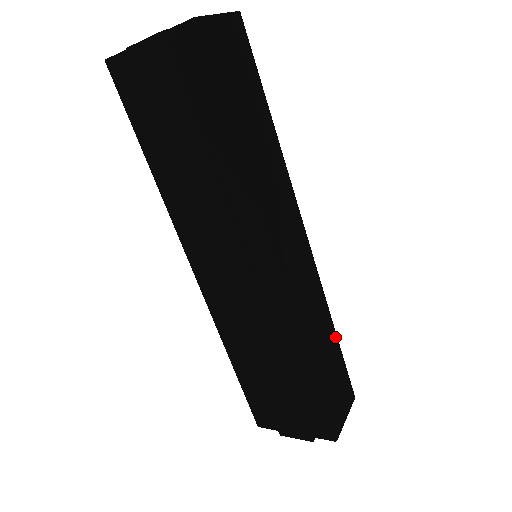
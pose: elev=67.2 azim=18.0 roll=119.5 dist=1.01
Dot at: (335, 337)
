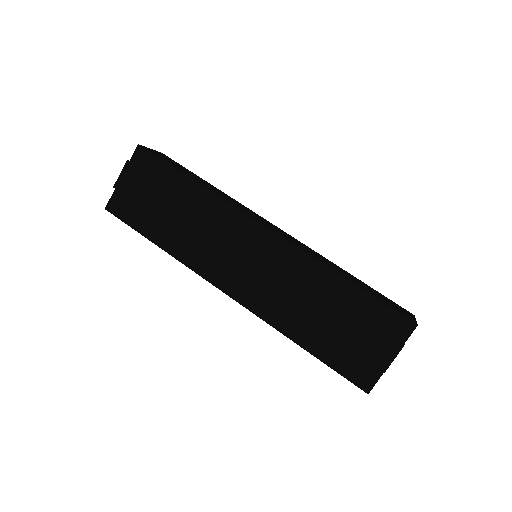
Dot at: (353, 276)
